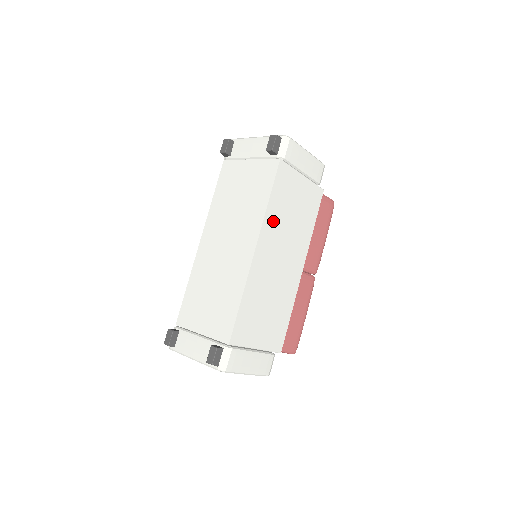
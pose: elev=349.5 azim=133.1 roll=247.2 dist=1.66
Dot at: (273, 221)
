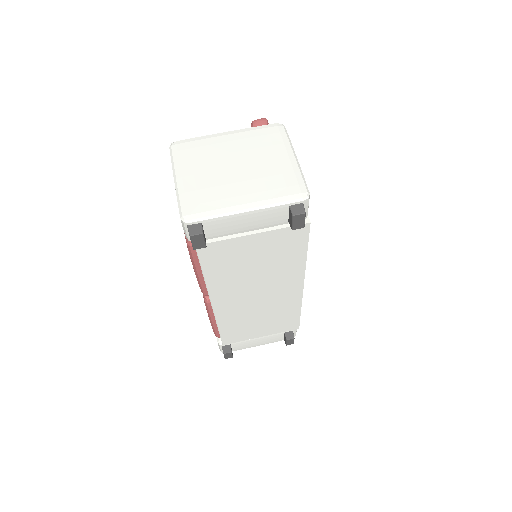
Dot at: occluded
